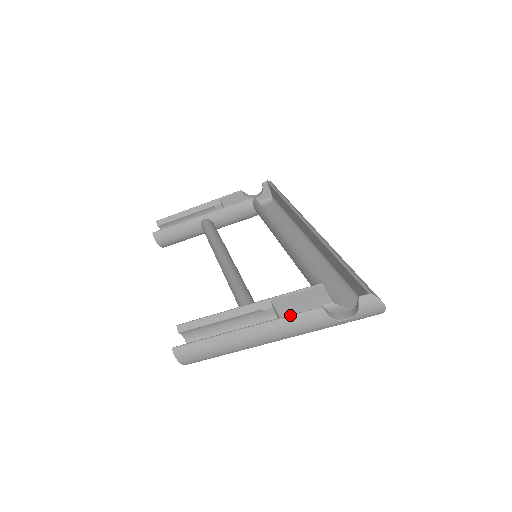
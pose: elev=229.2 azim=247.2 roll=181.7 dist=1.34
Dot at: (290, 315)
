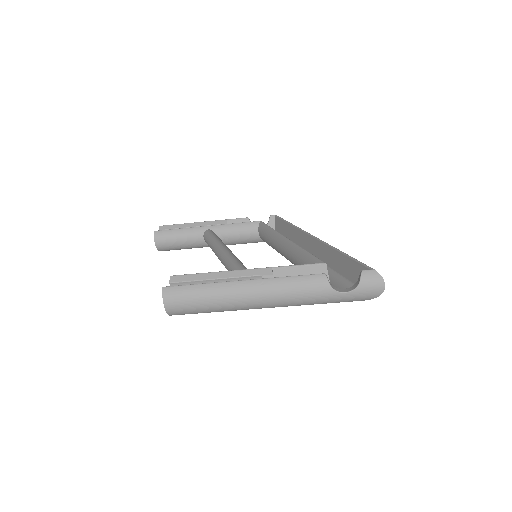
Dot at: (292, 276)
